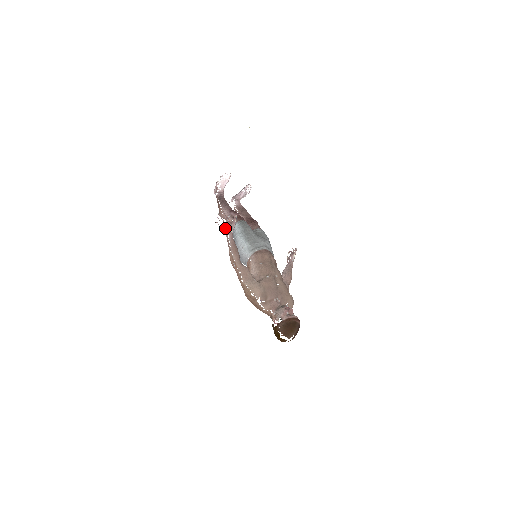
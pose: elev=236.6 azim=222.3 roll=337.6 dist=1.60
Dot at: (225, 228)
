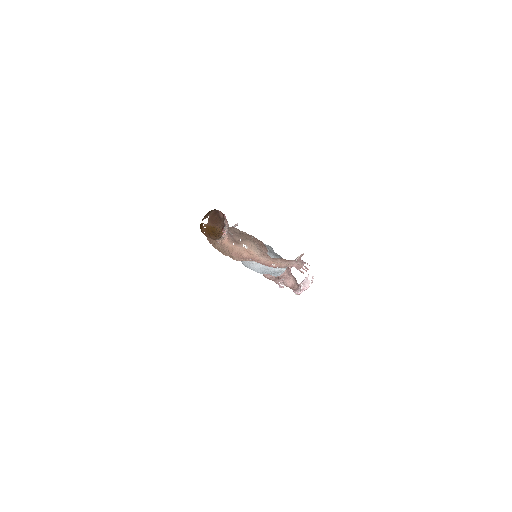
Dot at: occluded
